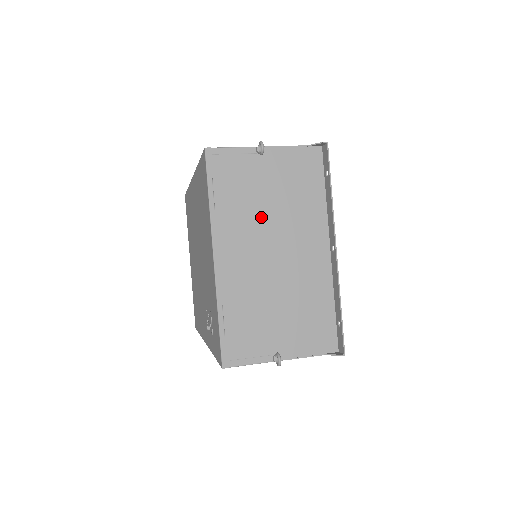
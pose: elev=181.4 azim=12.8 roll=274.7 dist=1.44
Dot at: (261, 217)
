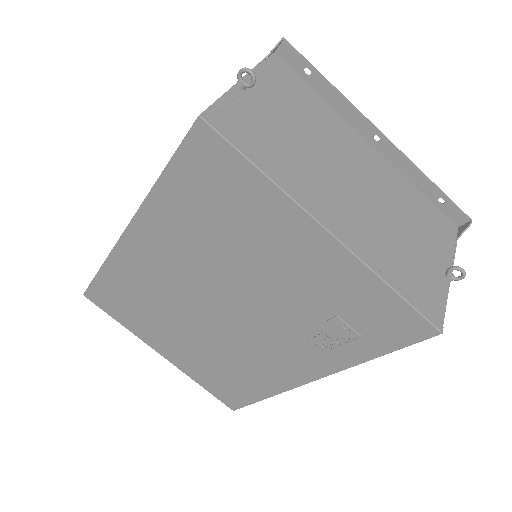
Dot at: (310, 155)
